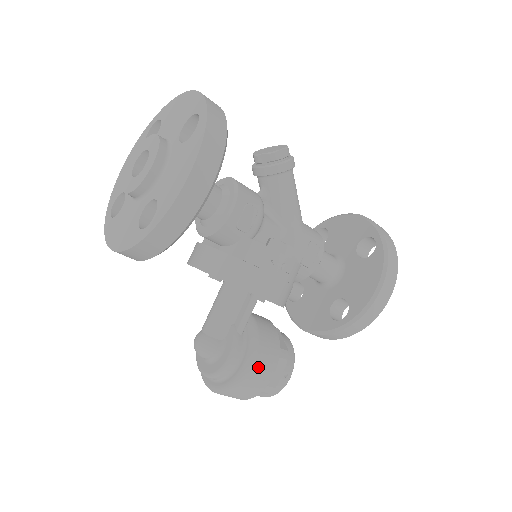
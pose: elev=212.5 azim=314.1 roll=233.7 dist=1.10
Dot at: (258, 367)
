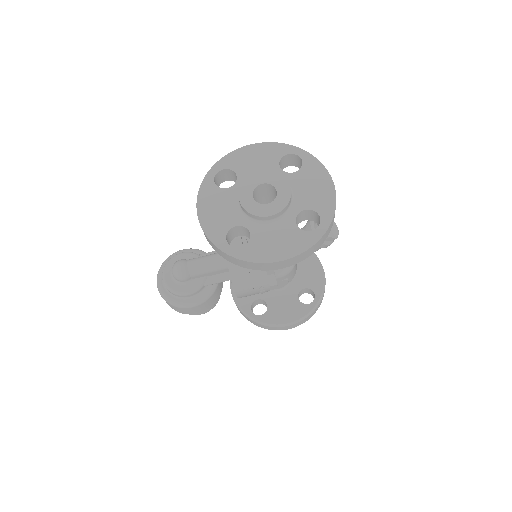
Dot at: (195, 308)
